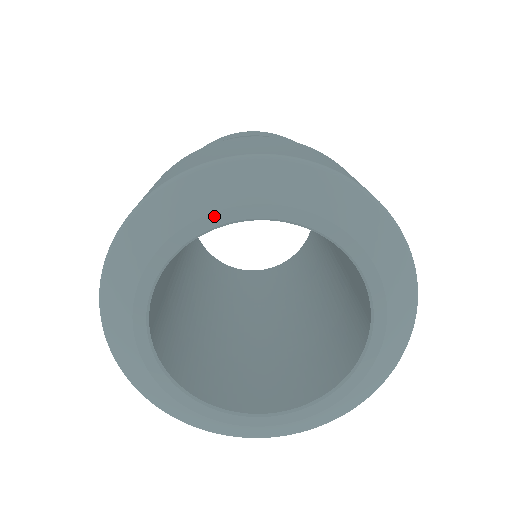
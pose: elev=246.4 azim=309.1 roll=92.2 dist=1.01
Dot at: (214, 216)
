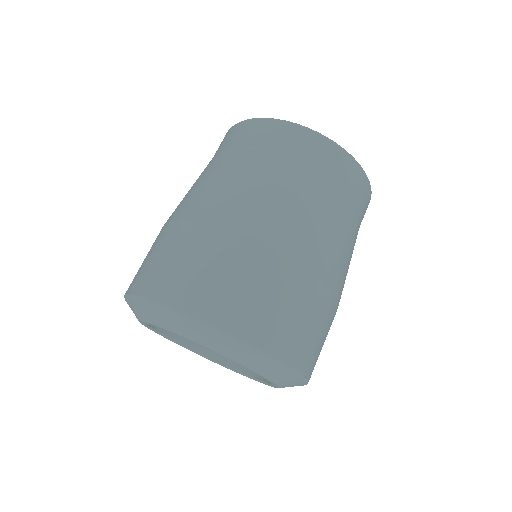
Dot at: (171, 332)
